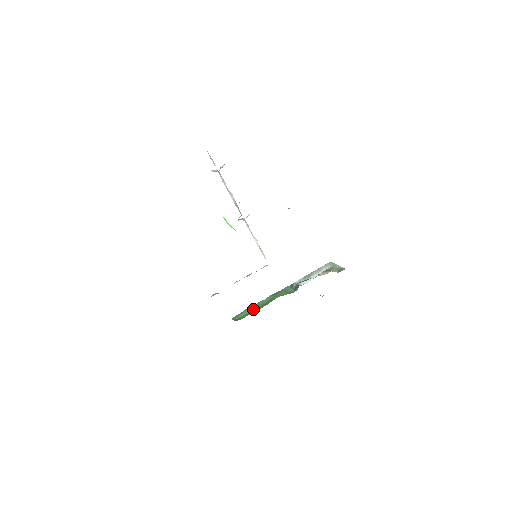
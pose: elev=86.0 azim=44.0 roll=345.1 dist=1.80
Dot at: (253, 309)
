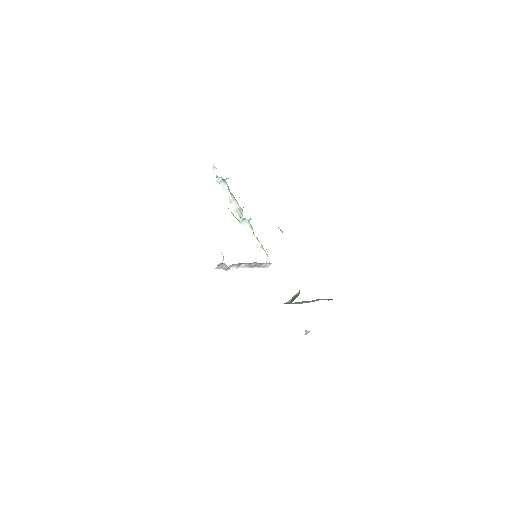
Dot at: occluded
